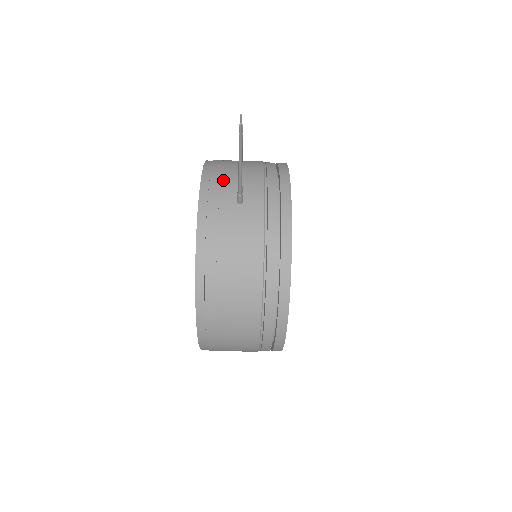
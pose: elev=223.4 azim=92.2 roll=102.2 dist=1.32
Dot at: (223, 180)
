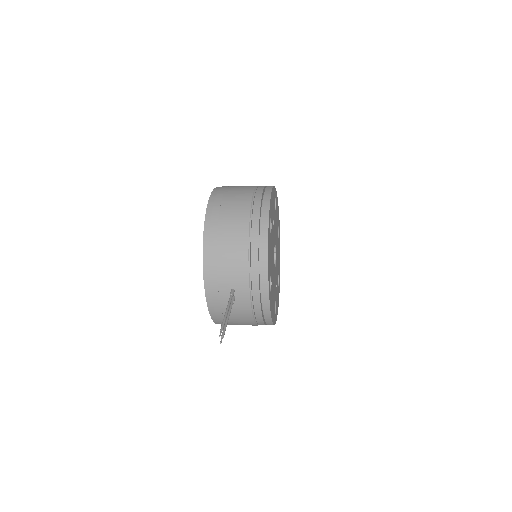
Dot at: (219, 279)
